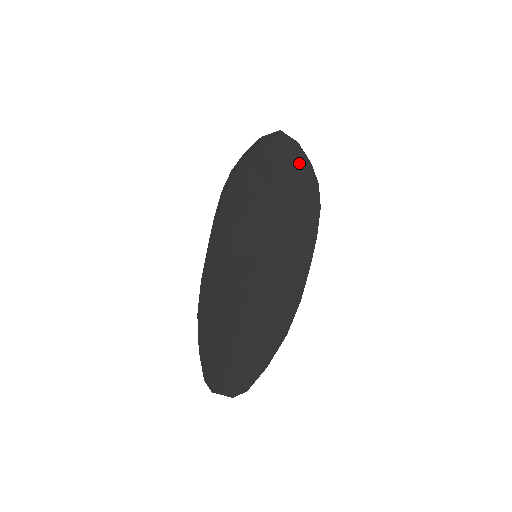
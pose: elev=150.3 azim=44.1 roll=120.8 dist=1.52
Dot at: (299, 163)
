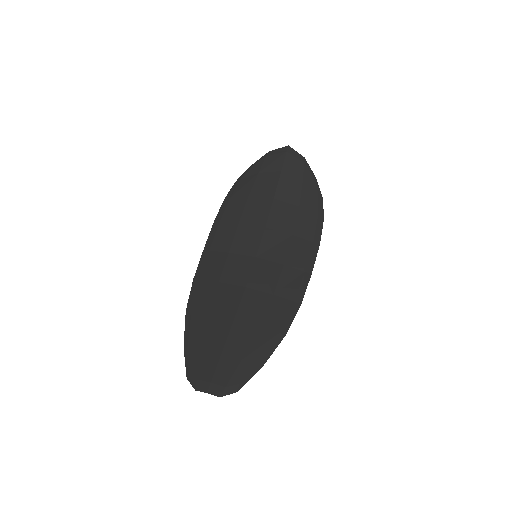
Dot at: (305, 176)
